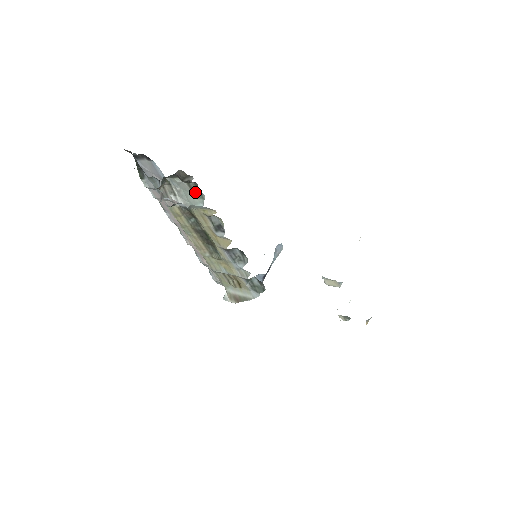
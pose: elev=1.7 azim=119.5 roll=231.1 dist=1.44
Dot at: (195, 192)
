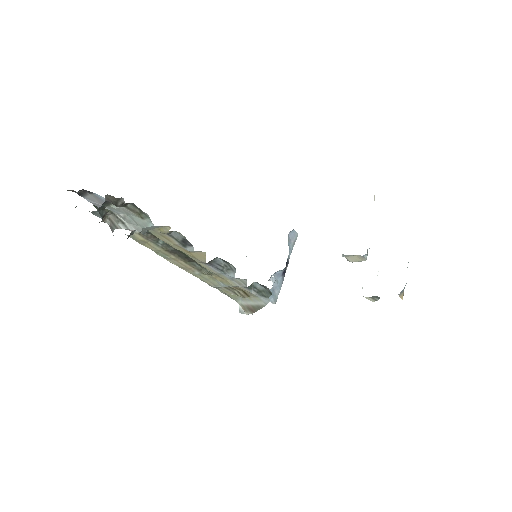
Dot at: (138, 213)
